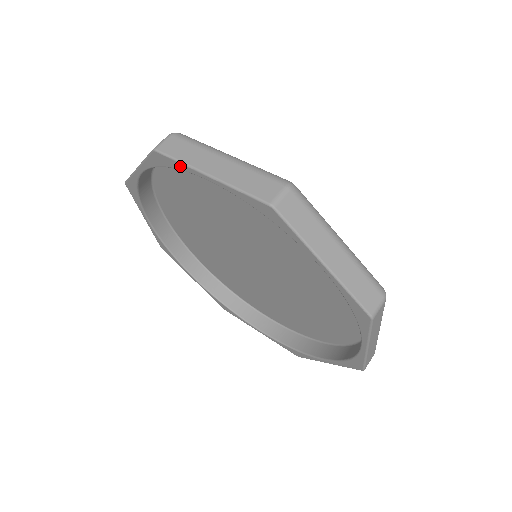
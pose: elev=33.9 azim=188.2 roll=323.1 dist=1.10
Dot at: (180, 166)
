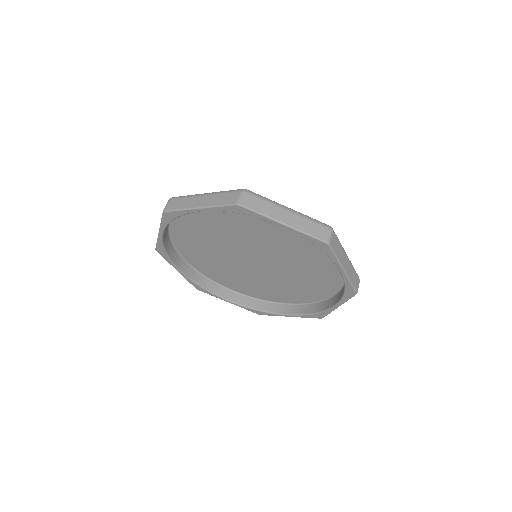
Dot at: (259, 216)
